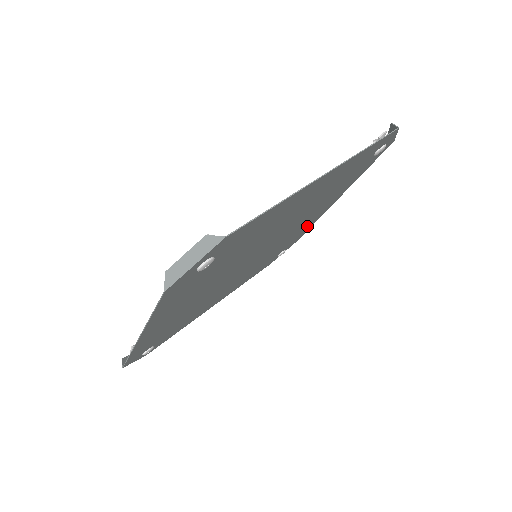
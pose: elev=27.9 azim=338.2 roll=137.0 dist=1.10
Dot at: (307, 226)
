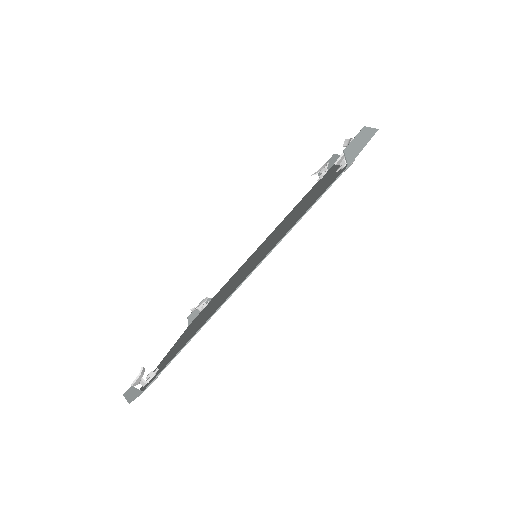
Dot at: occluded
